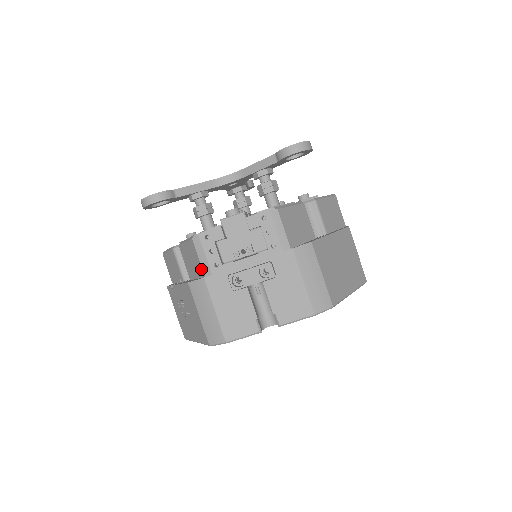
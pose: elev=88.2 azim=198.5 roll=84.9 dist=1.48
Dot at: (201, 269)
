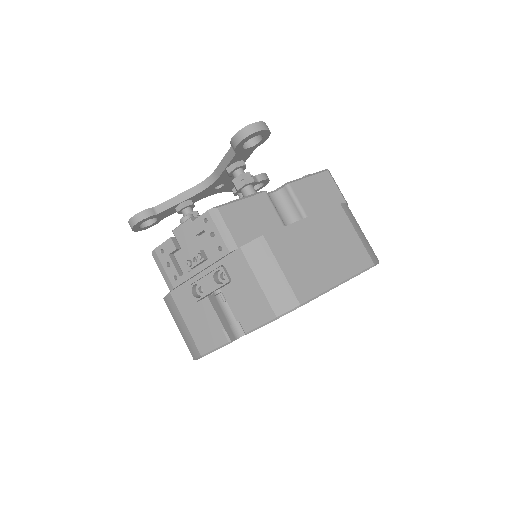
Dot at: (167, 284)
